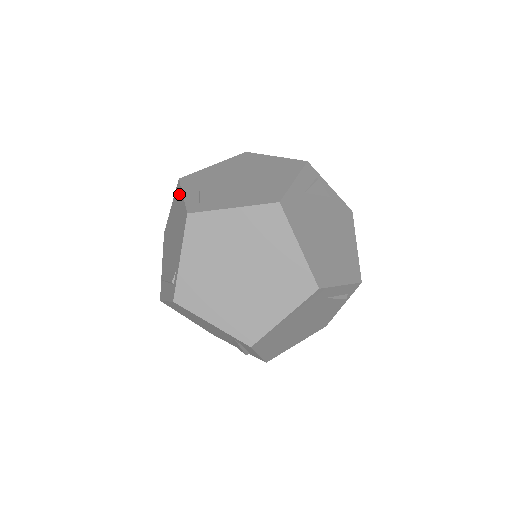
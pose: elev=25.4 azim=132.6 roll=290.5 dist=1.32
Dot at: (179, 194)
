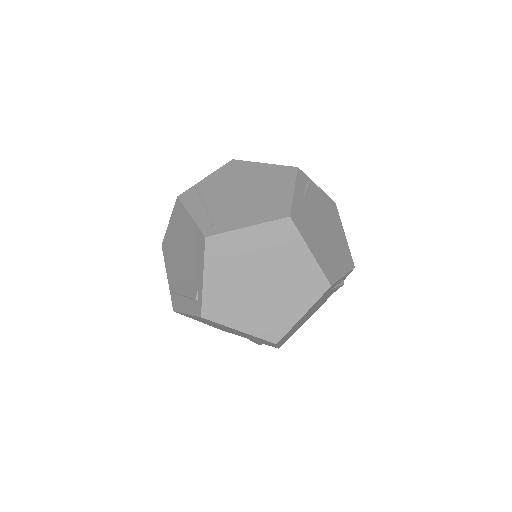
Dot at: (183, 213)
